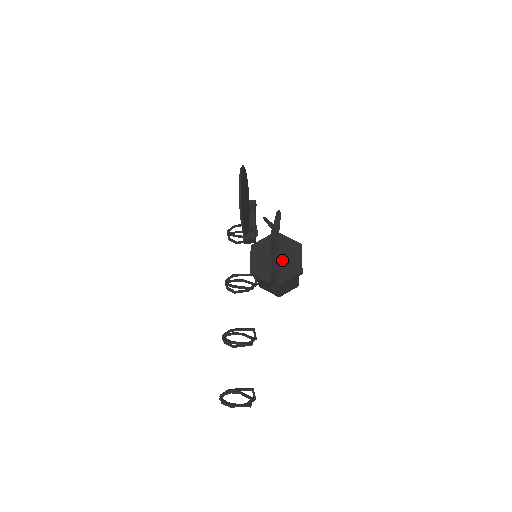
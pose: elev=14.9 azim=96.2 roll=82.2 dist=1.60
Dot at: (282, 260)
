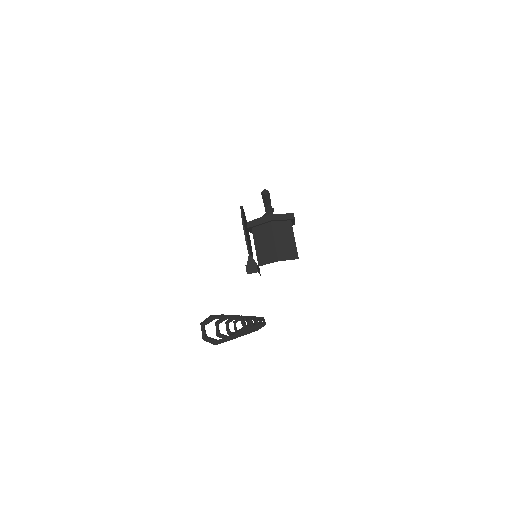
Dot at: occluded
